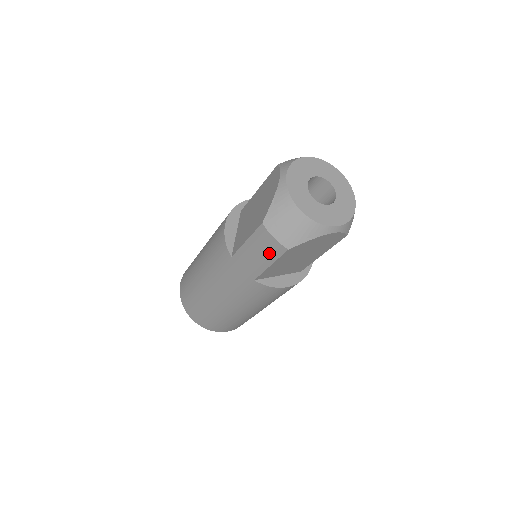
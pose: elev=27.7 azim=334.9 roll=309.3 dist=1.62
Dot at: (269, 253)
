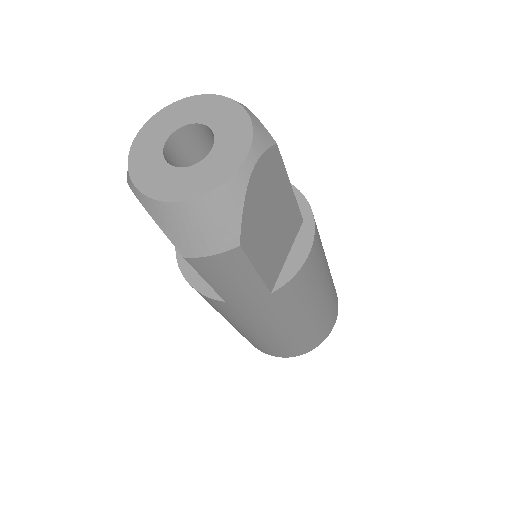
Dot at: (235, 268)
